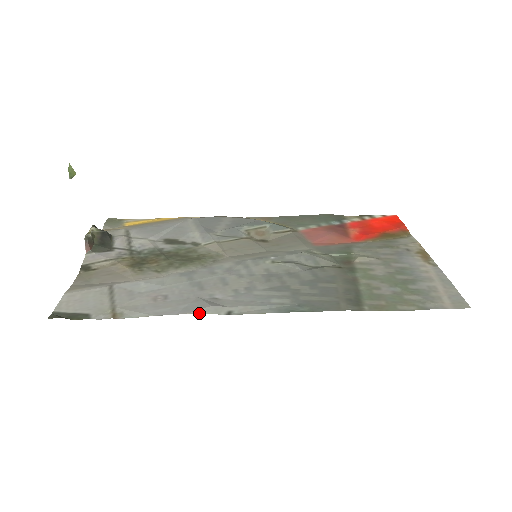
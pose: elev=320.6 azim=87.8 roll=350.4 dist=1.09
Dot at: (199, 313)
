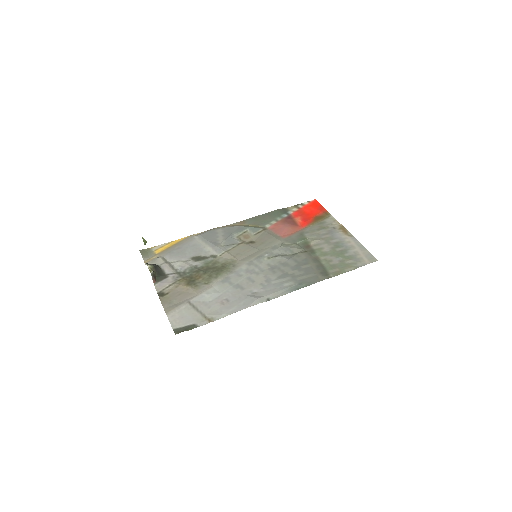
Dot at: occluded
